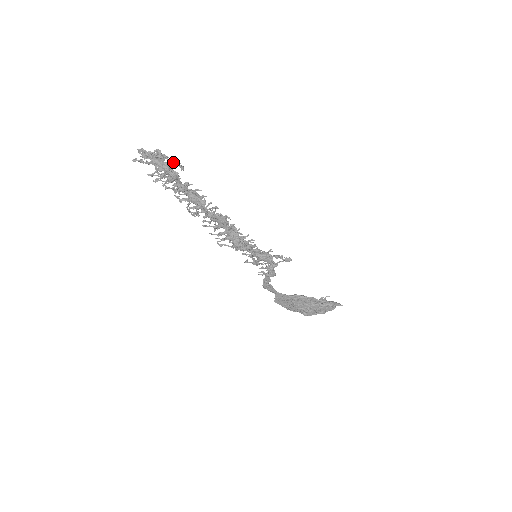
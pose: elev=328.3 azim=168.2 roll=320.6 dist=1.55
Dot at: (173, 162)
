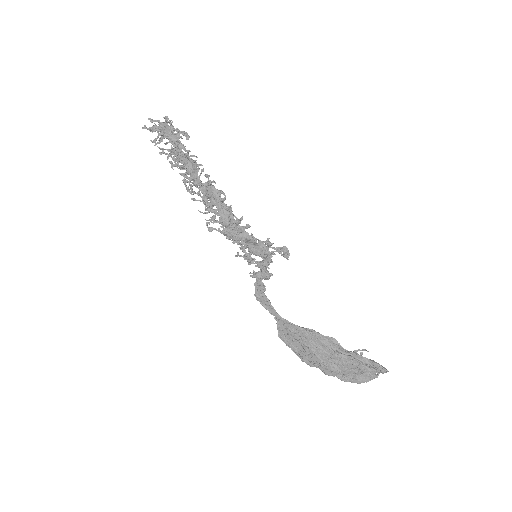
Dot at: (181, 132)
